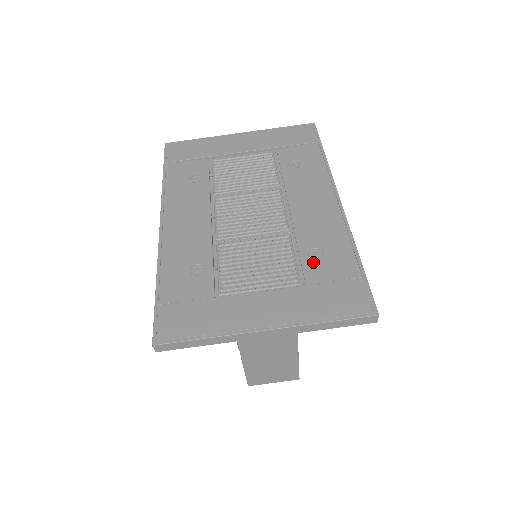
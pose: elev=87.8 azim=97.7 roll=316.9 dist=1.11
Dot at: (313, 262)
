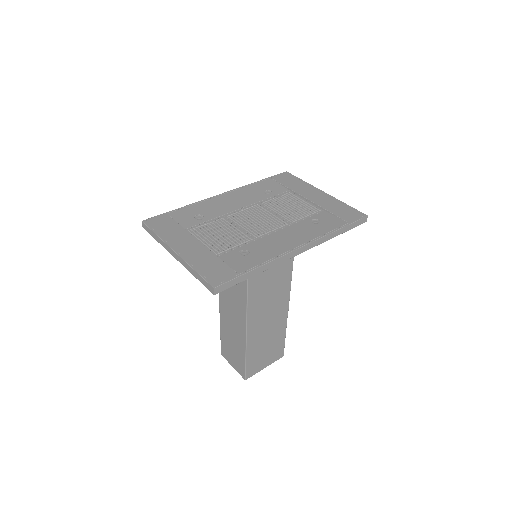
Dot at: (237, 253)
